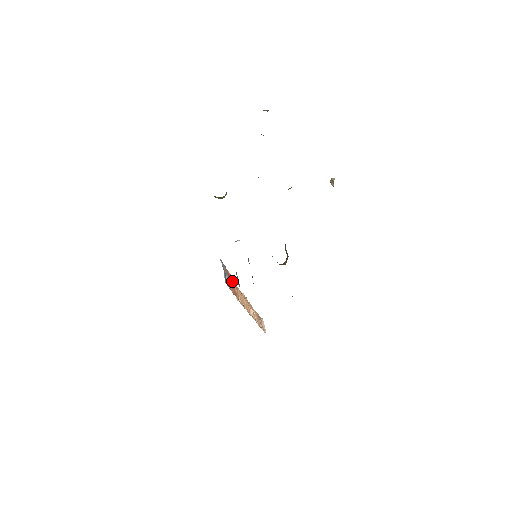
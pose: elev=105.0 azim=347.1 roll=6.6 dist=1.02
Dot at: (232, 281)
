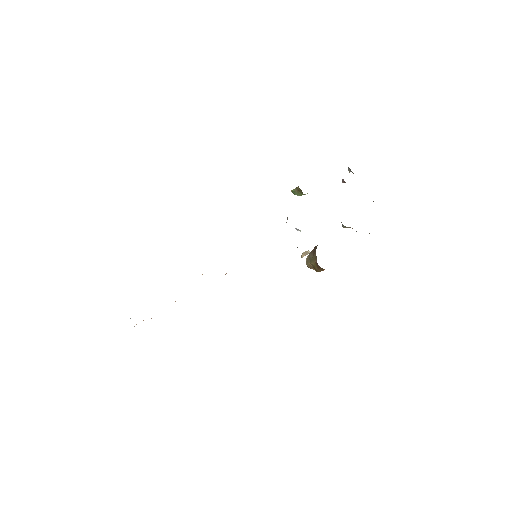
Dot at: occluded
